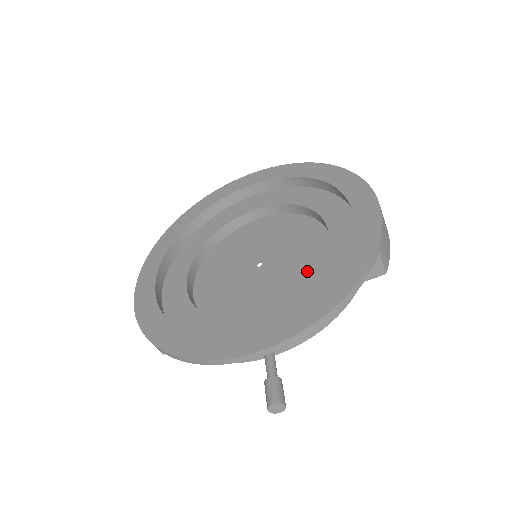
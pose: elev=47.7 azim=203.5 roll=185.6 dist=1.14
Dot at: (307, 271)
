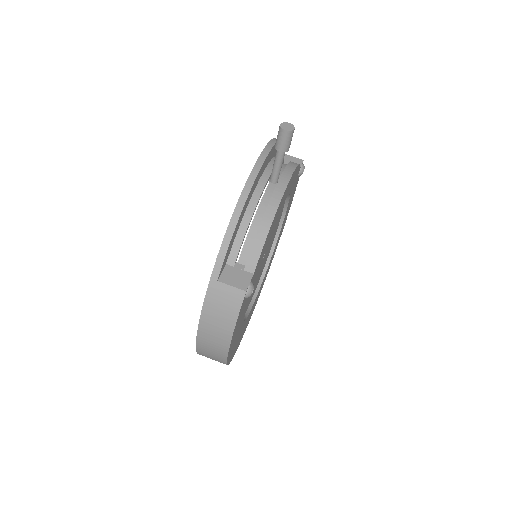
Dot at: occluded
